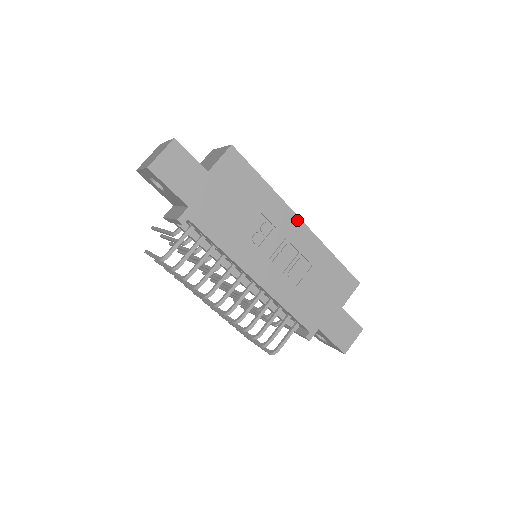
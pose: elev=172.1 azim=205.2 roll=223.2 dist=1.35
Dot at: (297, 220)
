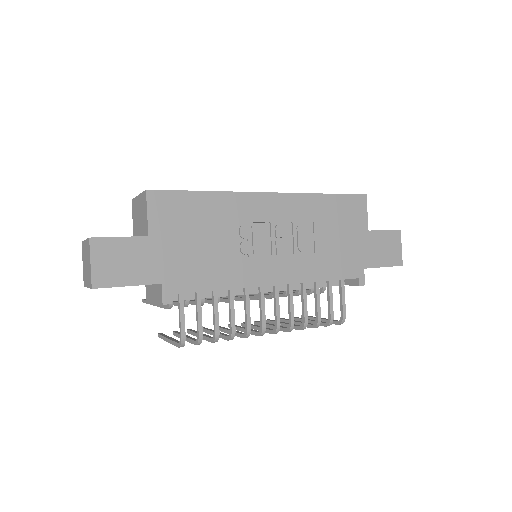
Dot at: (265, 197)
